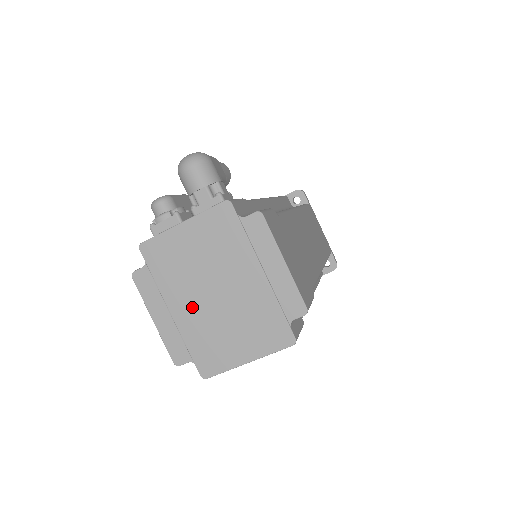
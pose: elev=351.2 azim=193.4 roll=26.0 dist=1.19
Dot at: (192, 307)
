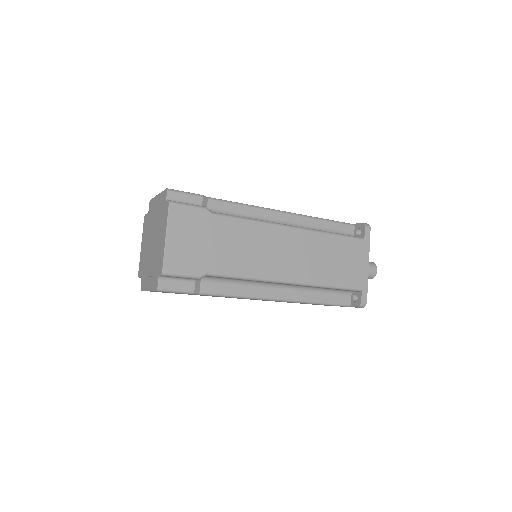
Dot at: (151, 260)
